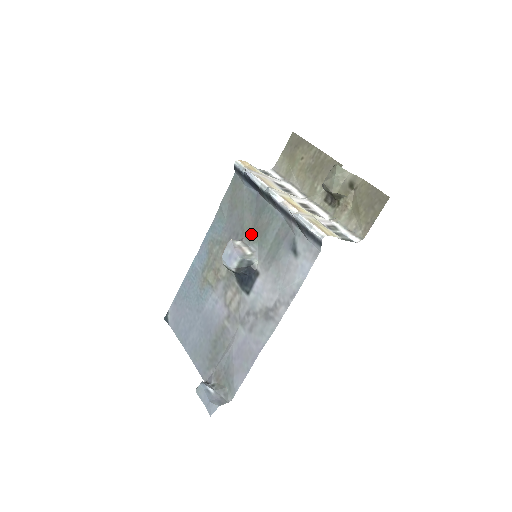
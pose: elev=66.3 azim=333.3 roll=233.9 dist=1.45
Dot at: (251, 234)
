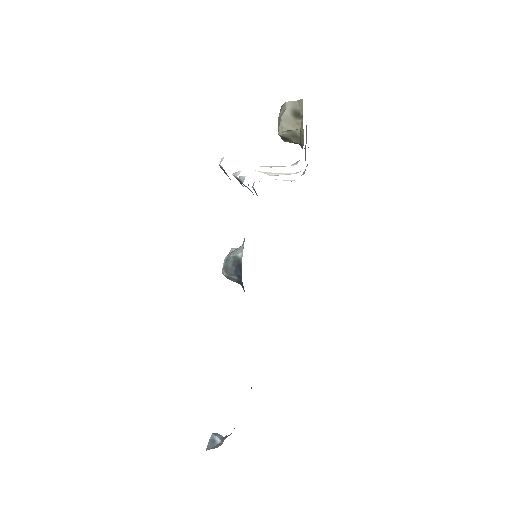
Dot at: occluded
